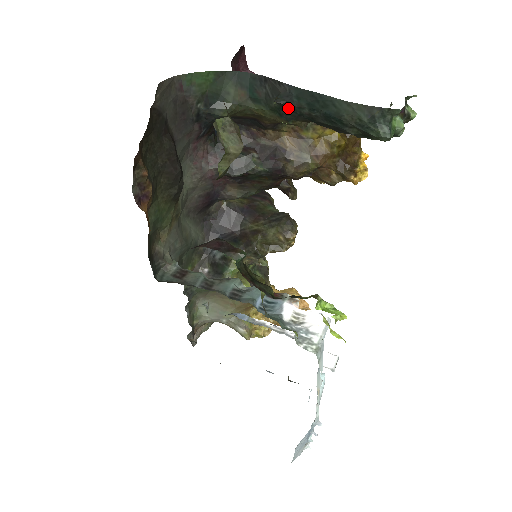
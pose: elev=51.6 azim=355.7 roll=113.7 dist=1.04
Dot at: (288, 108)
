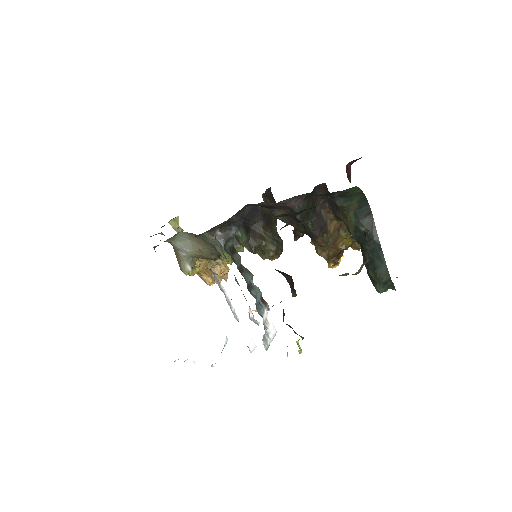
Dot at: (364, 238)
